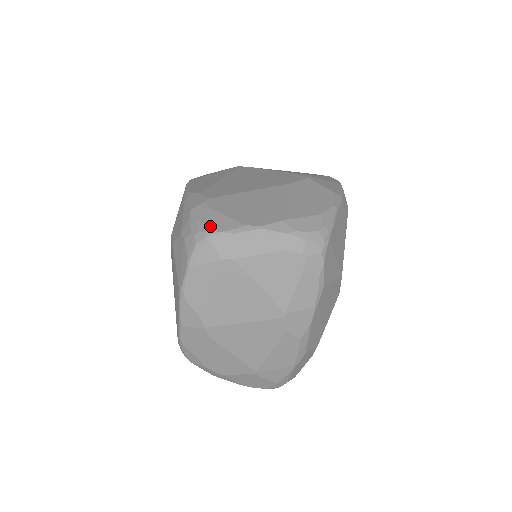
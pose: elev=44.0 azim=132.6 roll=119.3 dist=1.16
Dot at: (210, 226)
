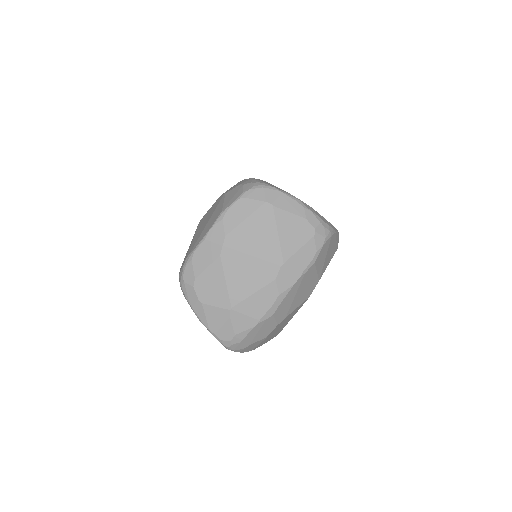
Dot at: (267, 183)
